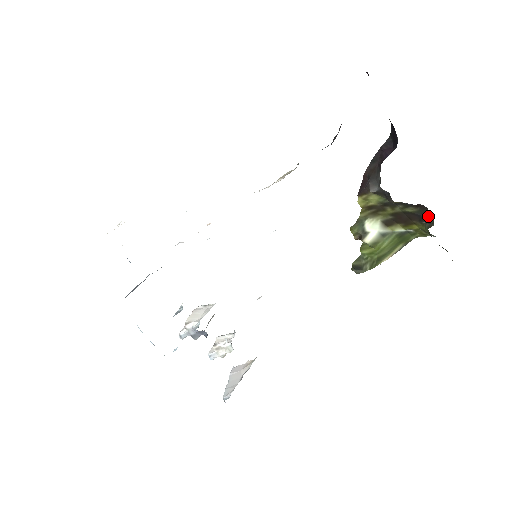
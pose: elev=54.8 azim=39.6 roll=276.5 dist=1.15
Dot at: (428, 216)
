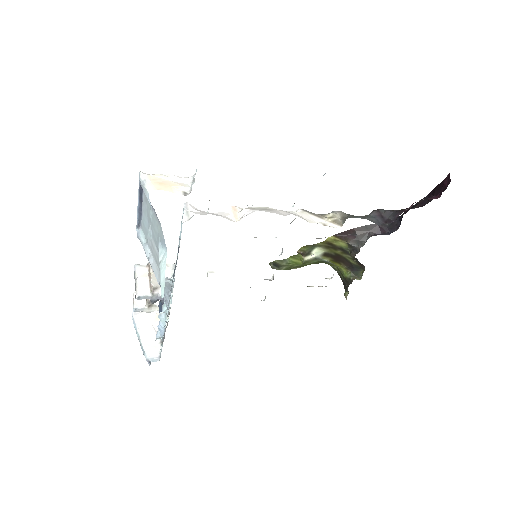
Dot at: (359, 271)
